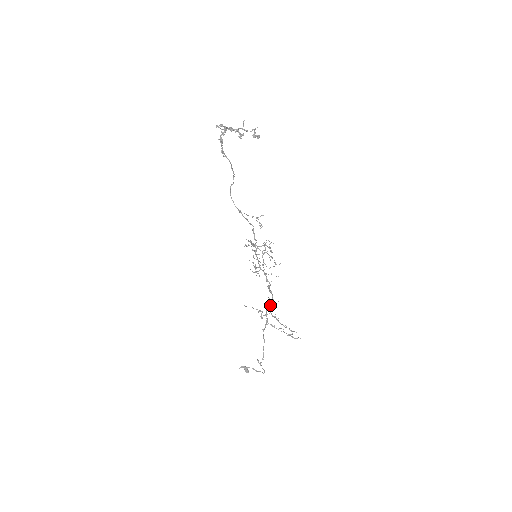
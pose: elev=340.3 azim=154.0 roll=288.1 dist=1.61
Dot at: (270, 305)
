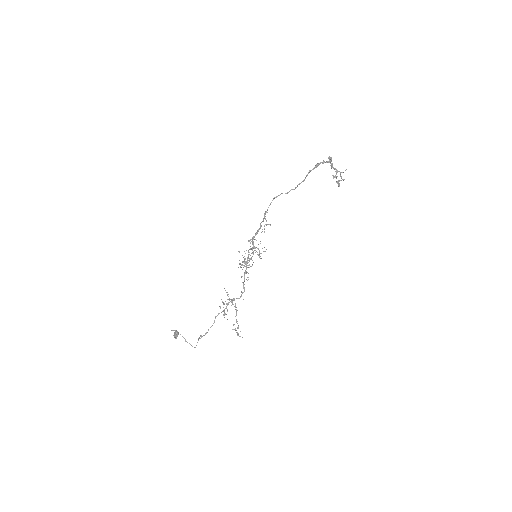
Dot at: (236, 298)
